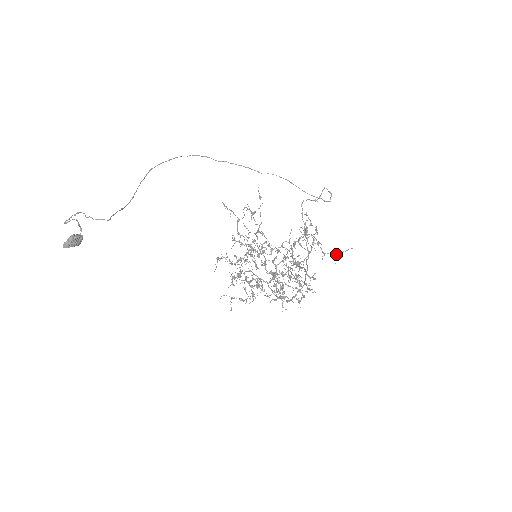
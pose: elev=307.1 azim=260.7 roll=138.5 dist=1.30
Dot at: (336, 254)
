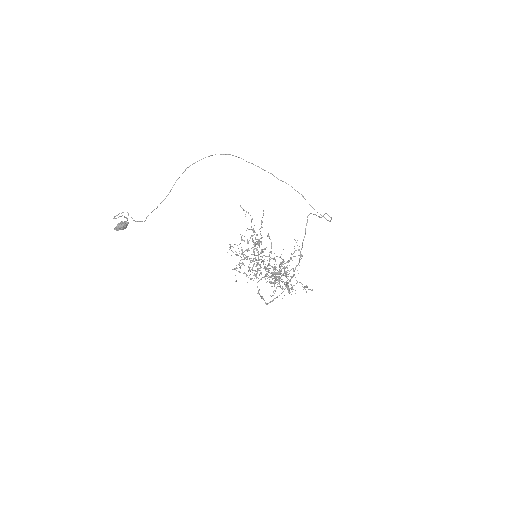
Dot at: occluded
